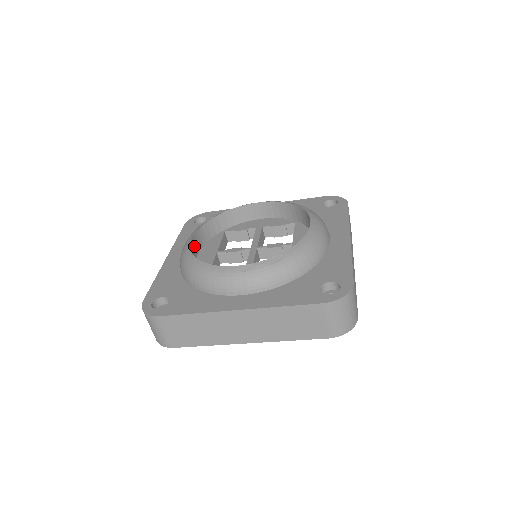
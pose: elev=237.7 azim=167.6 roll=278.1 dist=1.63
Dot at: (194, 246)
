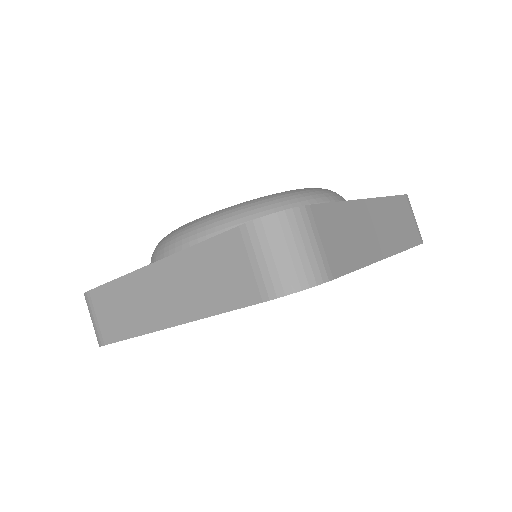
Dot at: occluded
